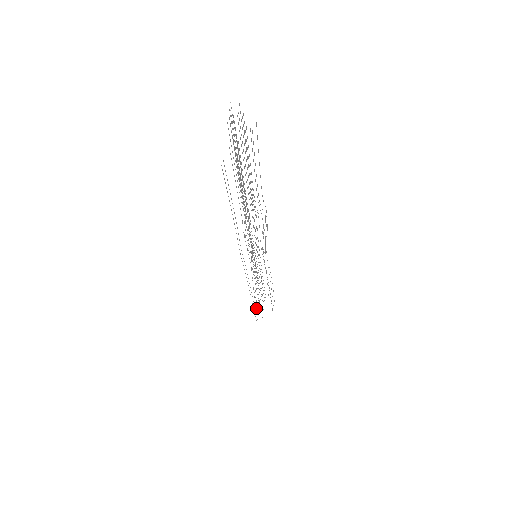
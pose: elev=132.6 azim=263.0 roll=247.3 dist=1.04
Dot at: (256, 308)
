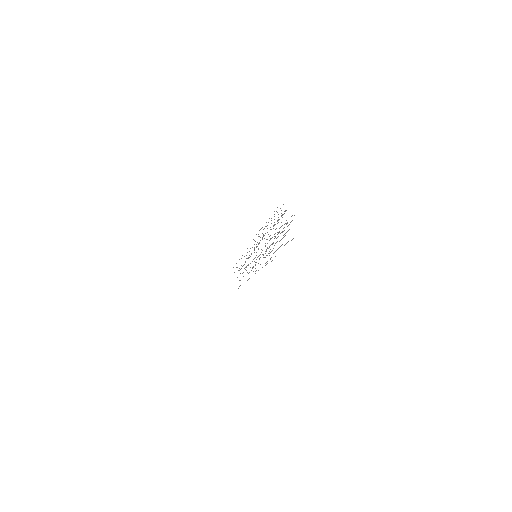
Dot at: occluded
